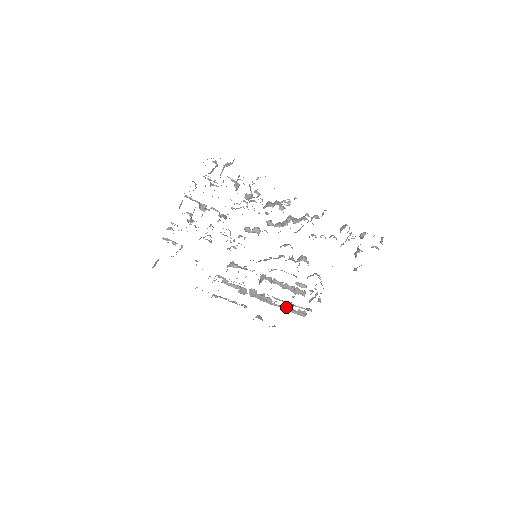
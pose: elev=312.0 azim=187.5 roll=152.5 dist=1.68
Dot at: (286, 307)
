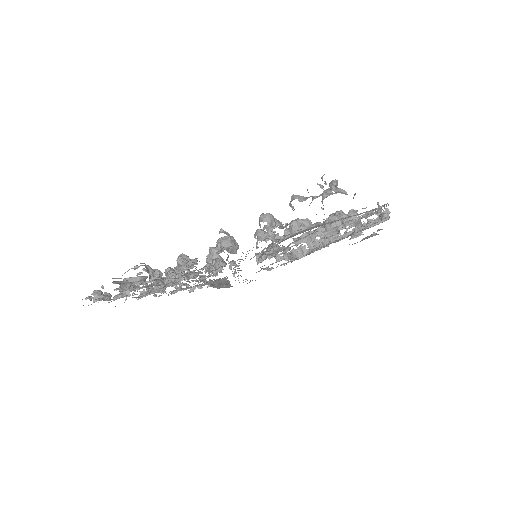
Dot at: occluded
